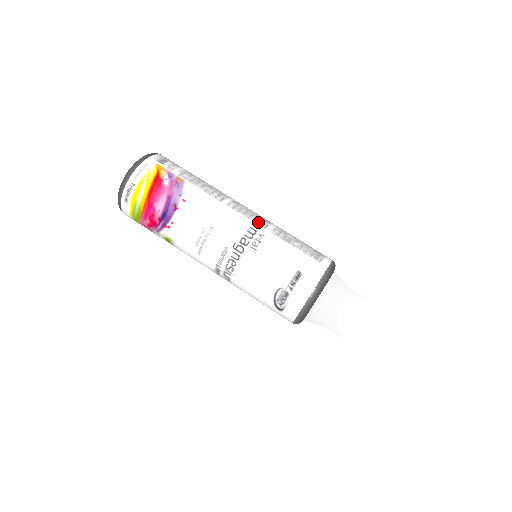
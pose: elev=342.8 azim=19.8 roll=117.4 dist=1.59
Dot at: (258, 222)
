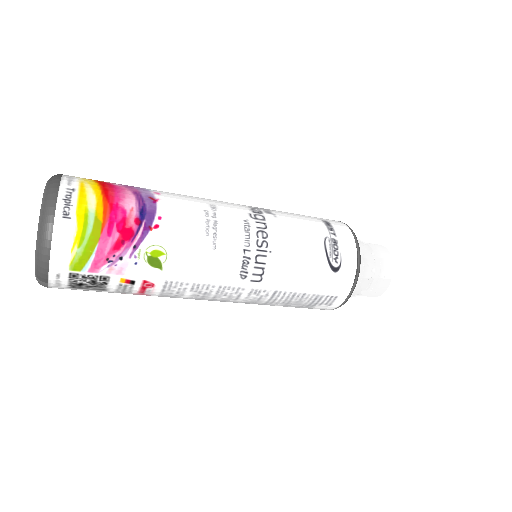
Dot at: occluded
